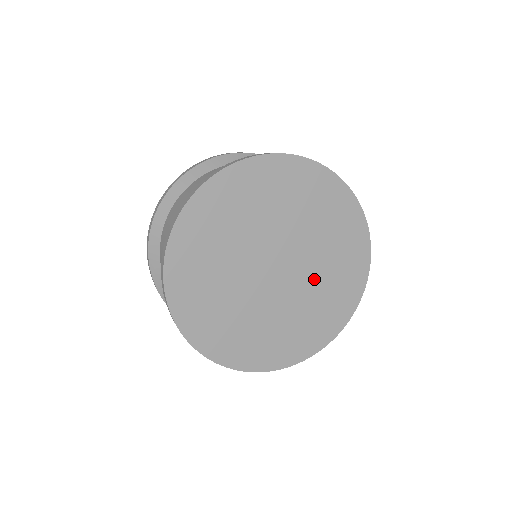
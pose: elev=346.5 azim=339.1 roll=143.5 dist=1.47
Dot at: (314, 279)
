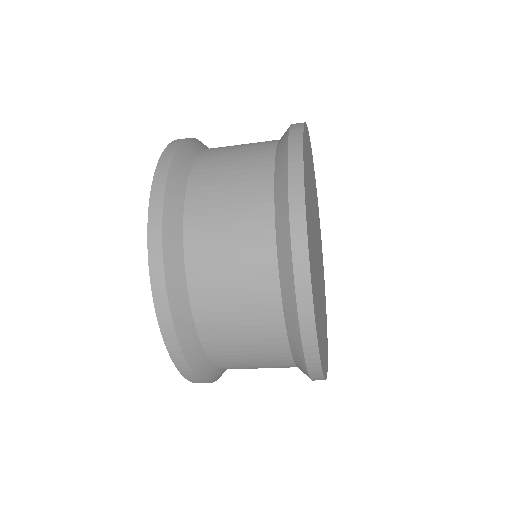
Dot at: occluded
